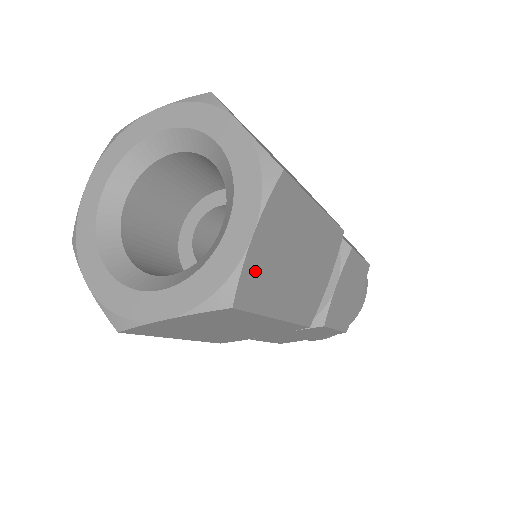
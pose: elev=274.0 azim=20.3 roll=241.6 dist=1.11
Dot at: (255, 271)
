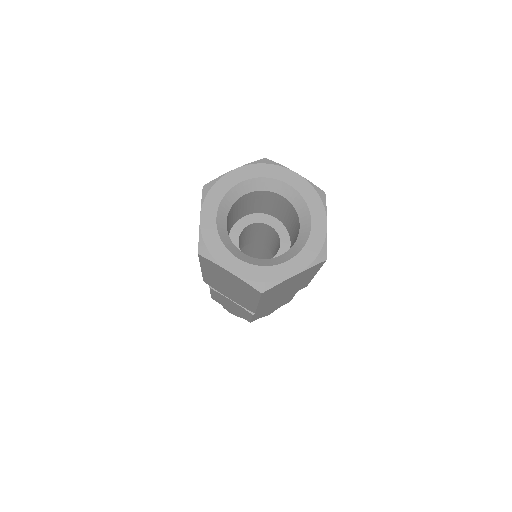
Dot at: (280, 286)
